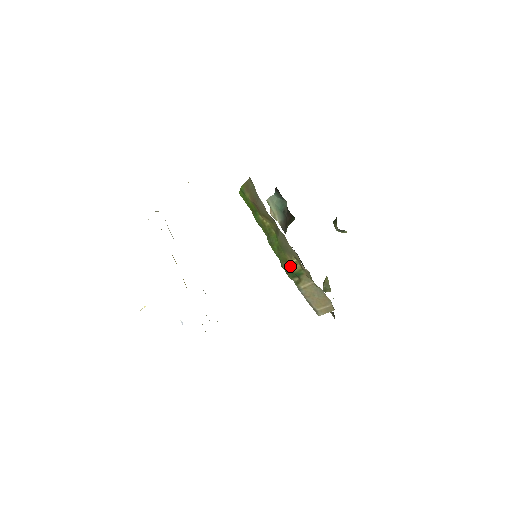
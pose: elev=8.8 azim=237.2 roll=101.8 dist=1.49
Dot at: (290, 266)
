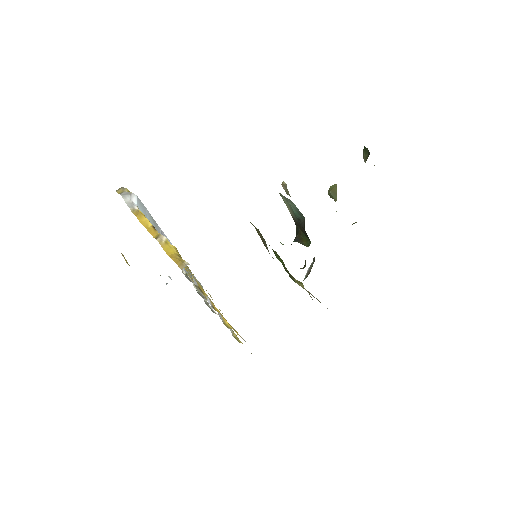
Dot at: (293, 279)
